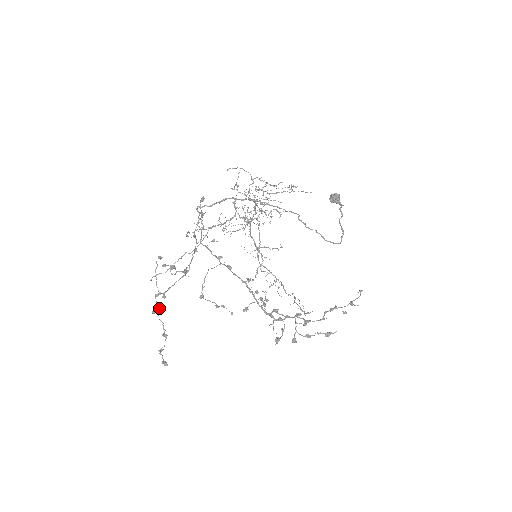
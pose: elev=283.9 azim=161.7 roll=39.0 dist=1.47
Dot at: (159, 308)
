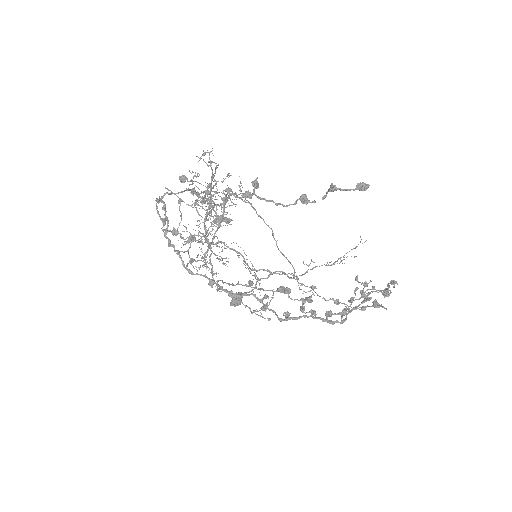
Dot at: (250, 196)
